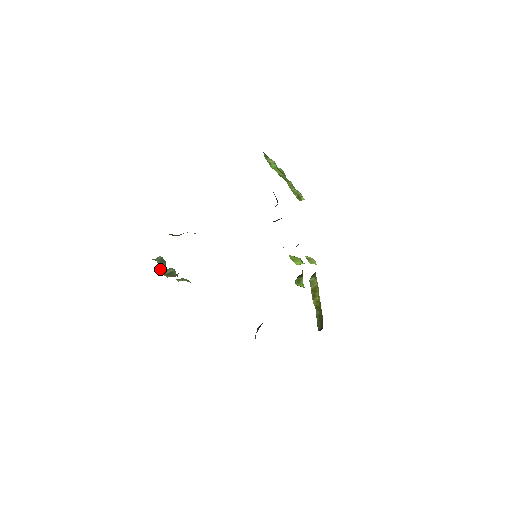
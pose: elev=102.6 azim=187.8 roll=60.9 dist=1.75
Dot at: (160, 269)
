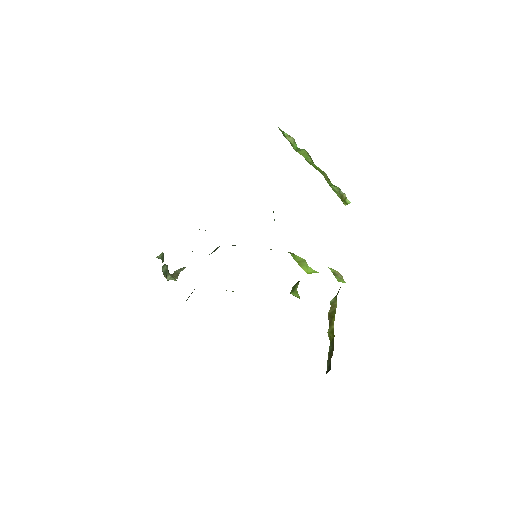
Dot at: occluded
